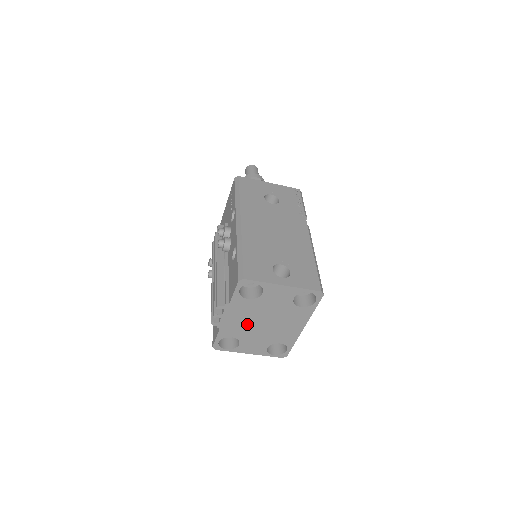
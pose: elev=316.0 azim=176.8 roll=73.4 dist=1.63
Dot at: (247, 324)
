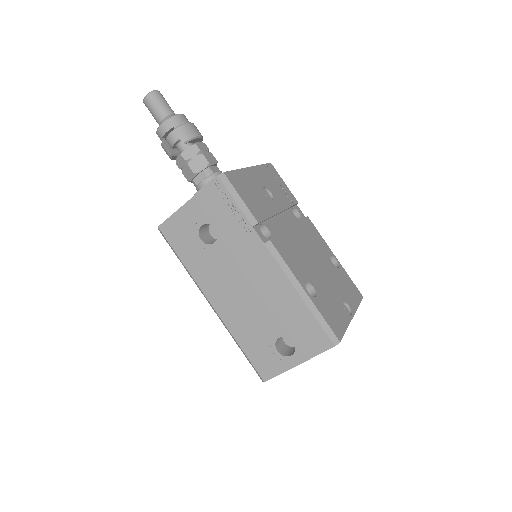
Dot at: occluded
